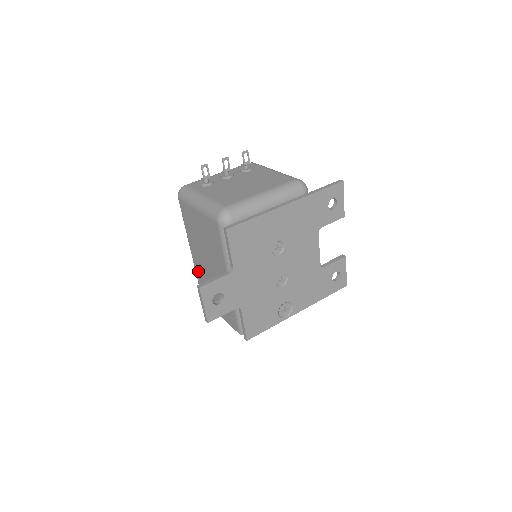
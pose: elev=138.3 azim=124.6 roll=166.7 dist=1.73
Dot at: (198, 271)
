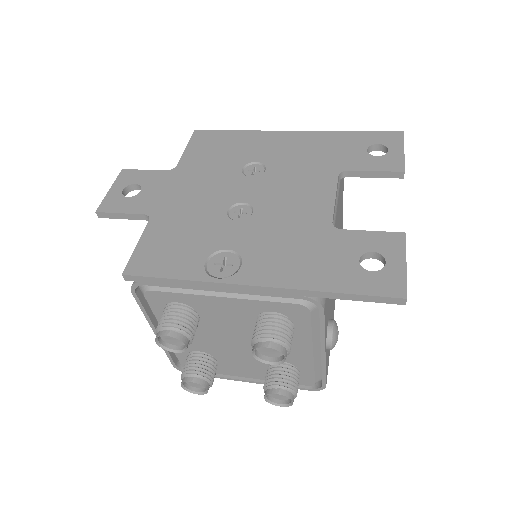
Dot at: occluded
